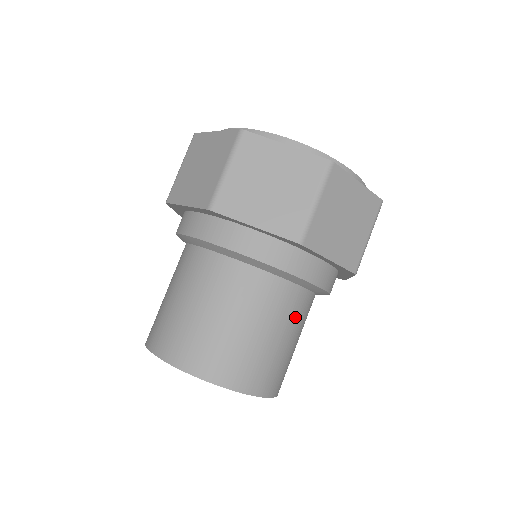
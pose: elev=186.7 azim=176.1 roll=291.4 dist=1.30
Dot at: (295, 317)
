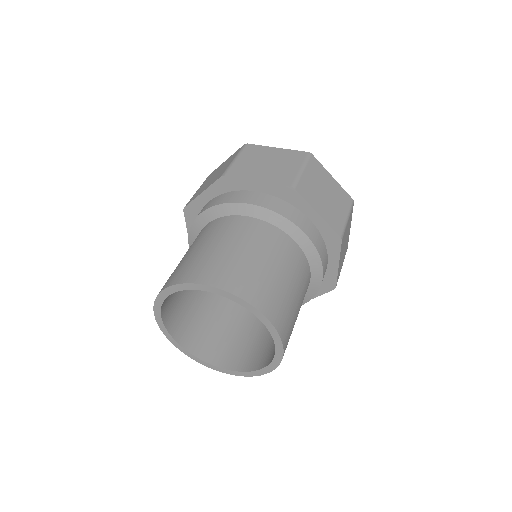
Dot at: occluded
